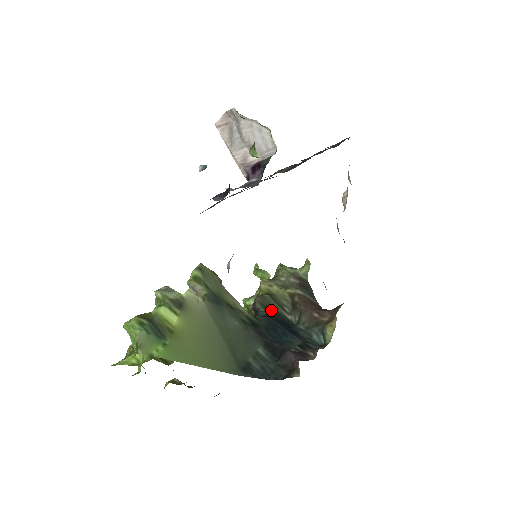
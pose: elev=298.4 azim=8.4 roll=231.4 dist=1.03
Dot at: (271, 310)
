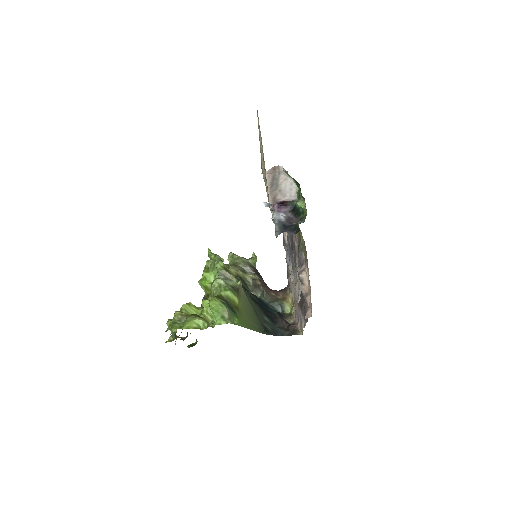
Dot at: (244, 288)
